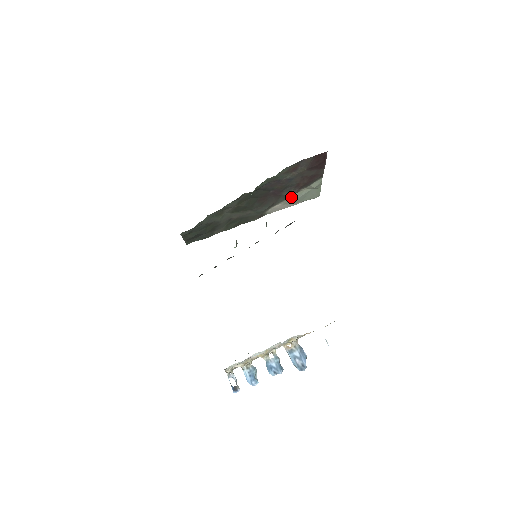
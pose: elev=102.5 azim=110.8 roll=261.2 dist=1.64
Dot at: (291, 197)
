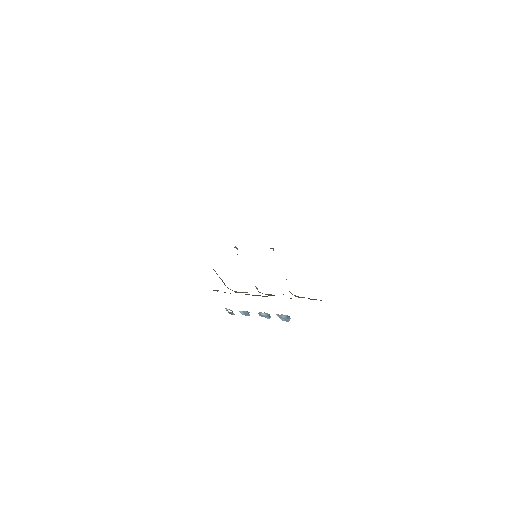
Dot at: occluded
